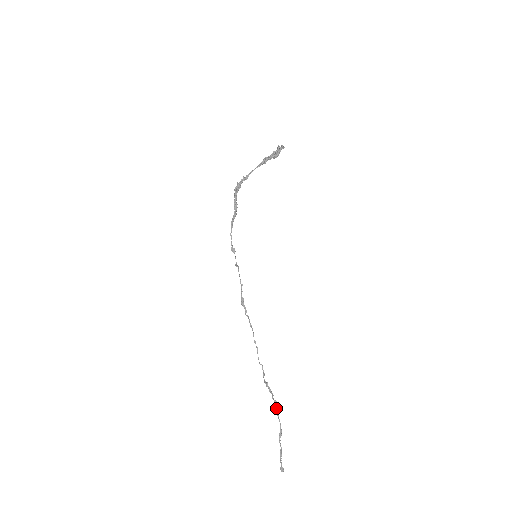
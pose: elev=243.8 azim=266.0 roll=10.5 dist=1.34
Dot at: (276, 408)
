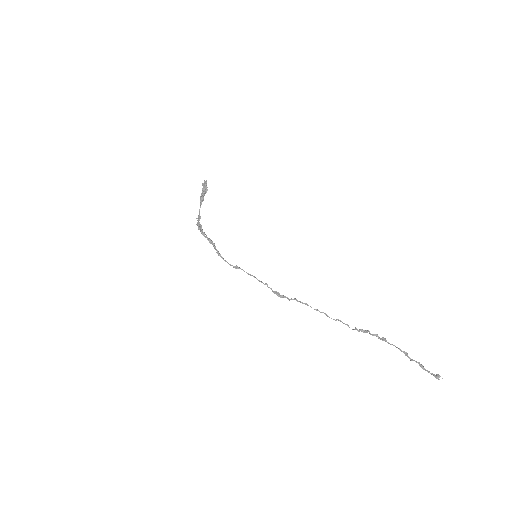
Dot at: (382, 339)
